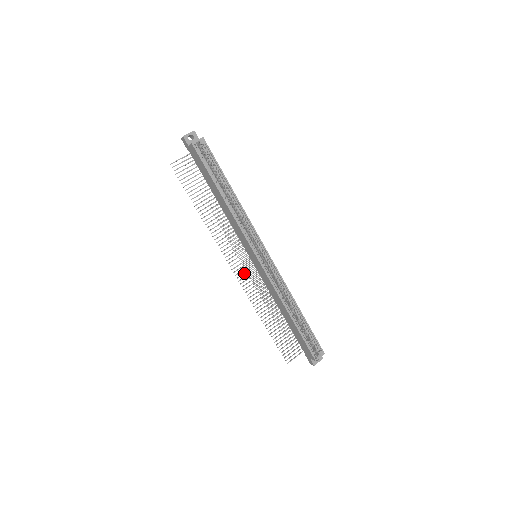
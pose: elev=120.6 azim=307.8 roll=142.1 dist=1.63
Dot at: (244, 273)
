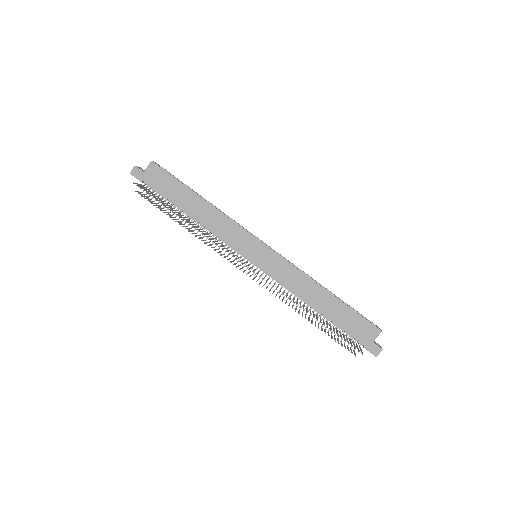
Dot at: (257, 273)
